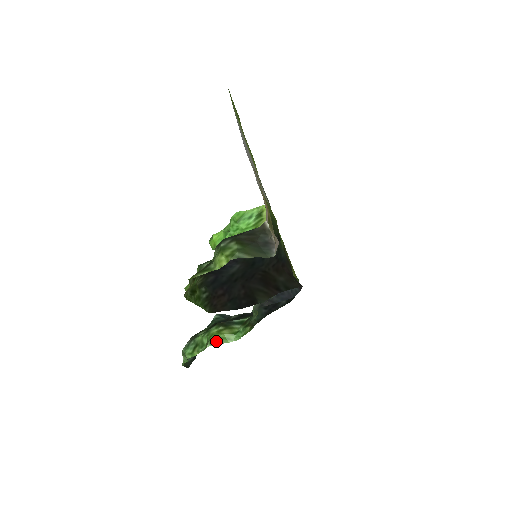
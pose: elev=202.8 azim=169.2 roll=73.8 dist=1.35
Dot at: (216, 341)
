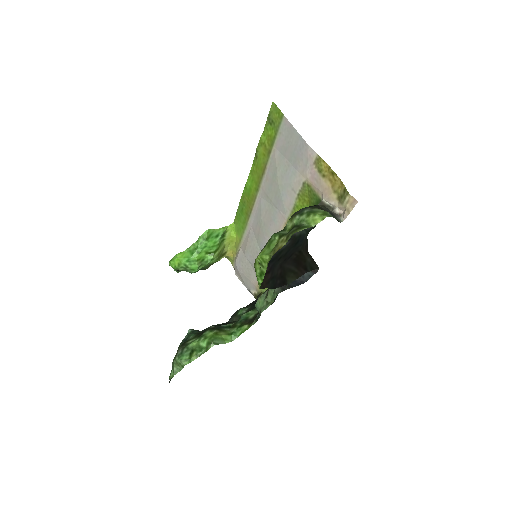
Dot at: (217, 341)
